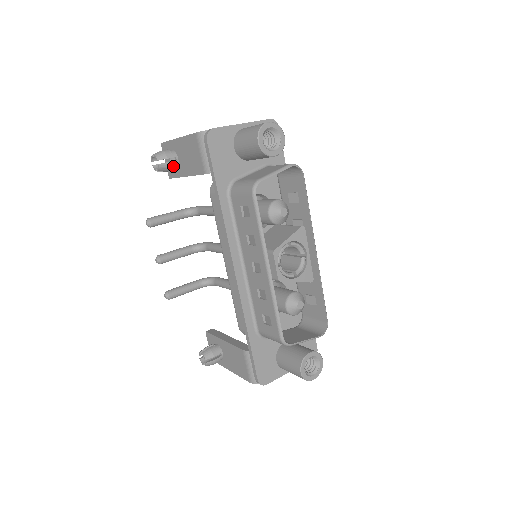
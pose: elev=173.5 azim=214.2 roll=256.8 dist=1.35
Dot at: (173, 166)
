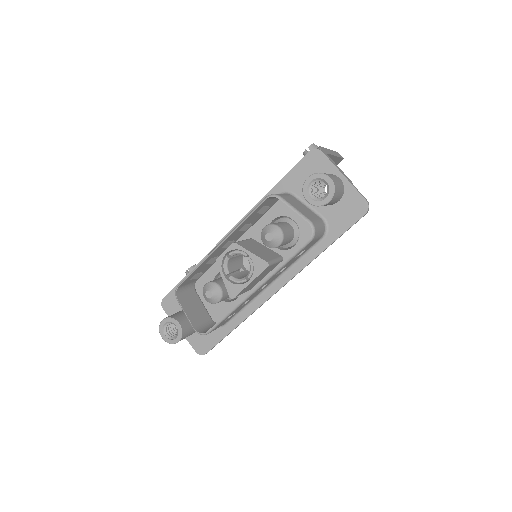
Dot at: occluded
